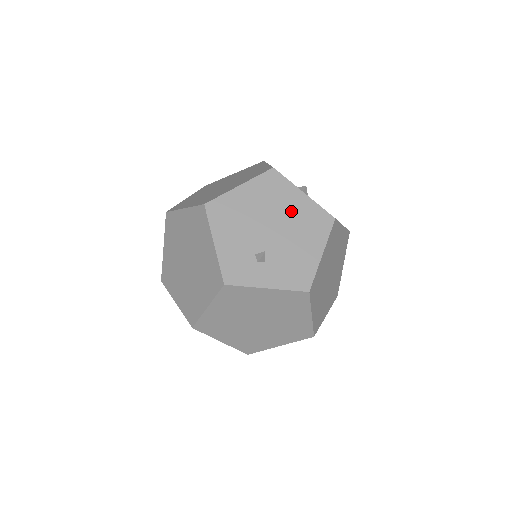
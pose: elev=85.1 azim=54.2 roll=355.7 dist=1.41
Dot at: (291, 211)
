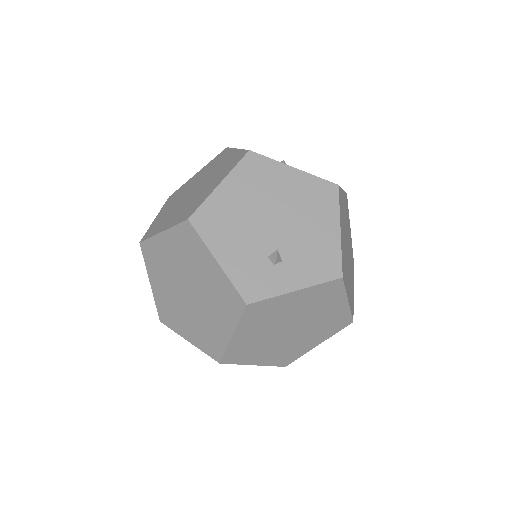
Dot at: (288, 193)
